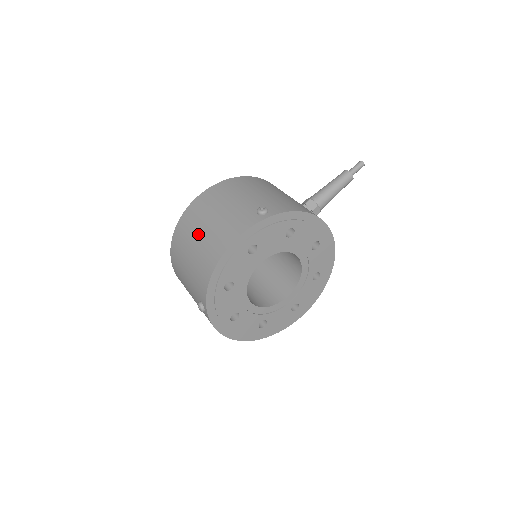
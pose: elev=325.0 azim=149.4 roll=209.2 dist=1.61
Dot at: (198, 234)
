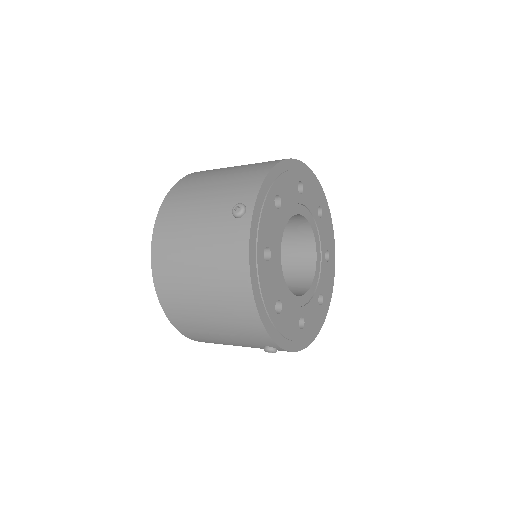
Dot at: (232, 167)
